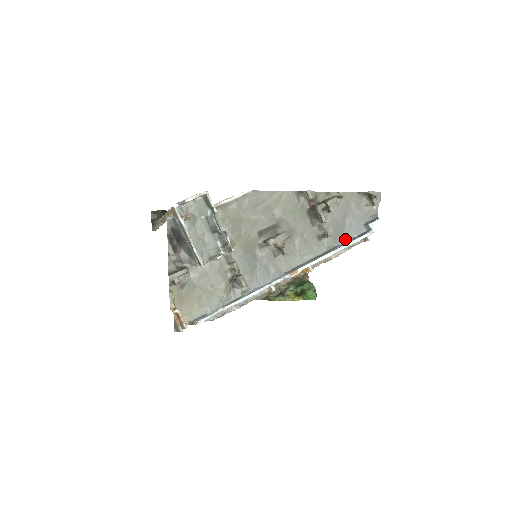
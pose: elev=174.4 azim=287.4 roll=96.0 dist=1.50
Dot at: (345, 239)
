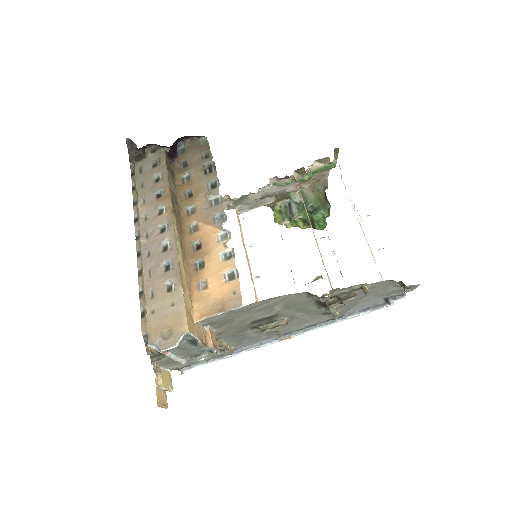
Dot at: (355, 310)
